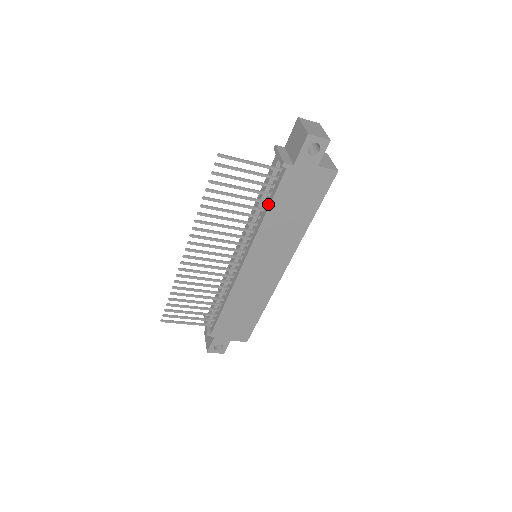
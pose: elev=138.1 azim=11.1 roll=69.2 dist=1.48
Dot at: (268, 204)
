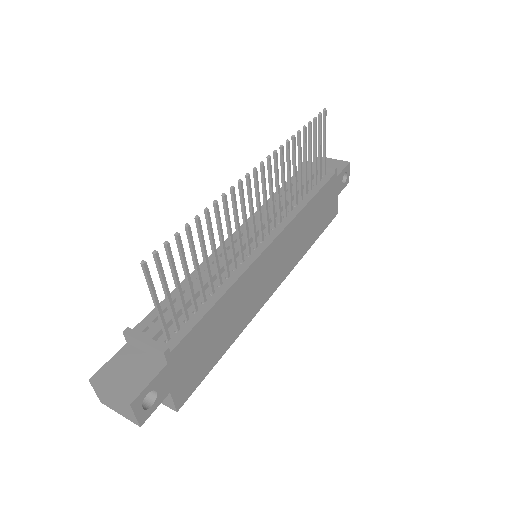
Dot at: (312, 194)
